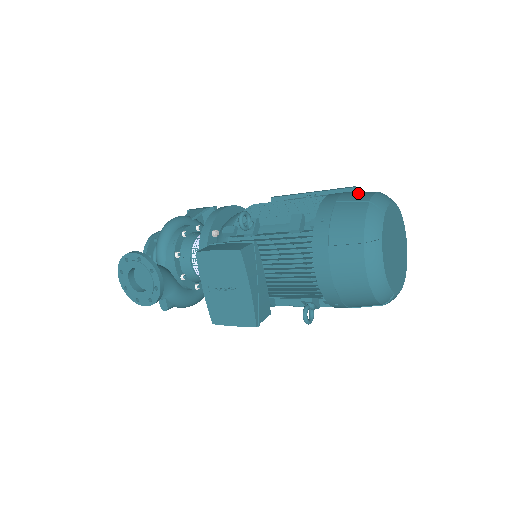
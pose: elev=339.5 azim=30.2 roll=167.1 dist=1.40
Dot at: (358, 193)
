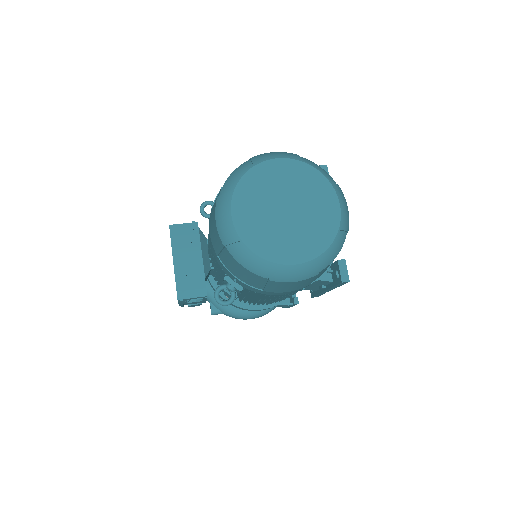
Dot at: occluded
